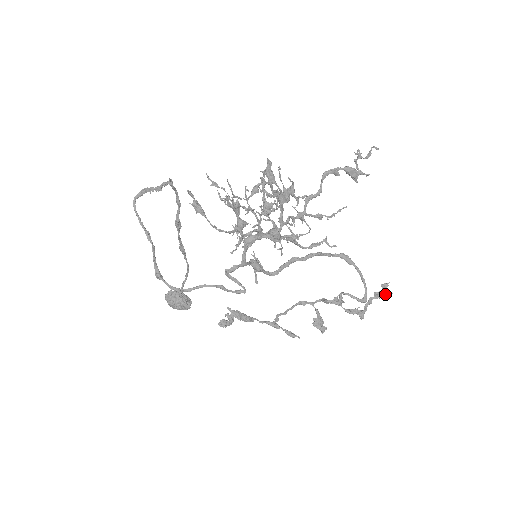
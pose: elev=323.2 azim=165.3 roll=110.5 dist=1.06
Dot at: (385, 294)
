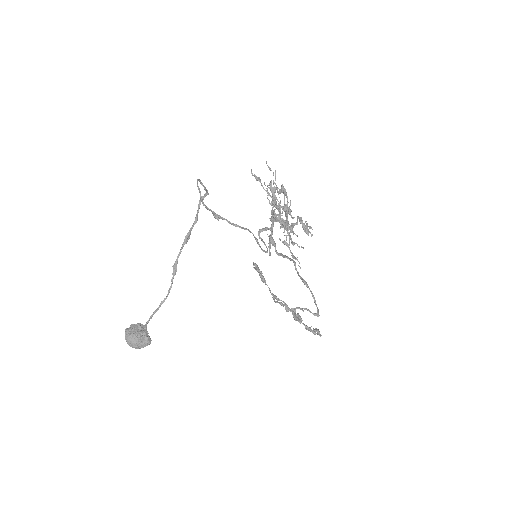
Dot at: (319, 333)
